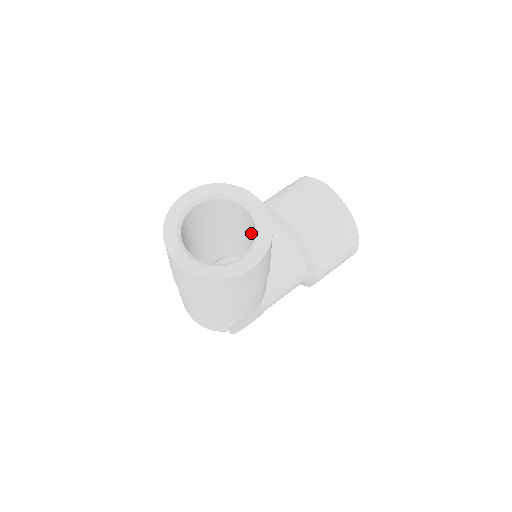
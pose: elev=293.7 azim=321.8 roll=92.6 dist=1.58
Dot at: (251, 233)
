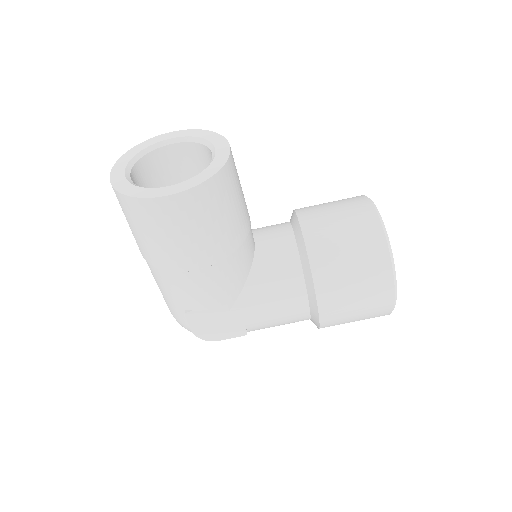
Dot at: occluded
